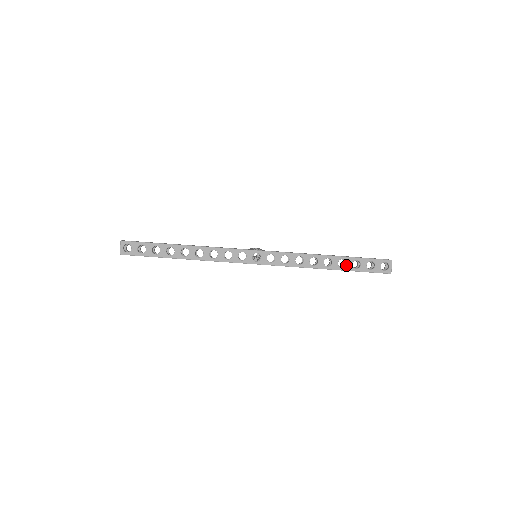
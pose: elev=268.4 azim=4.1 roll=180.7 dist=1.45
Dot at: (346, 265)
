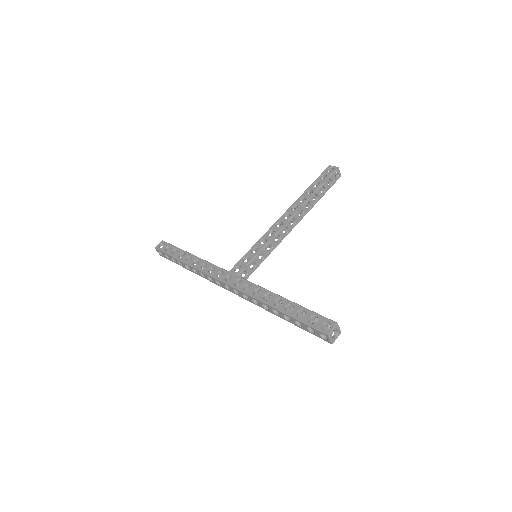
Dot at: (290, 320)
